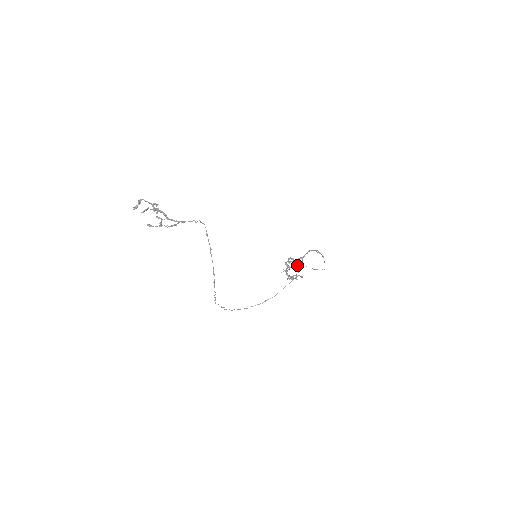
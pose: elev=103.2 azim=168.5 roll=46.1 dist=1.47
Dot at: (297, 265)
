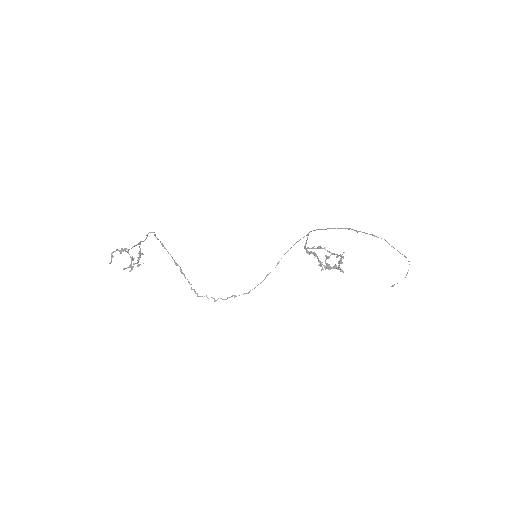
Dot at: occluded
